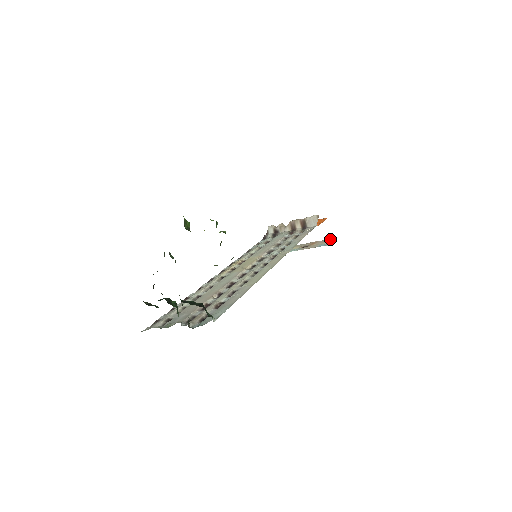
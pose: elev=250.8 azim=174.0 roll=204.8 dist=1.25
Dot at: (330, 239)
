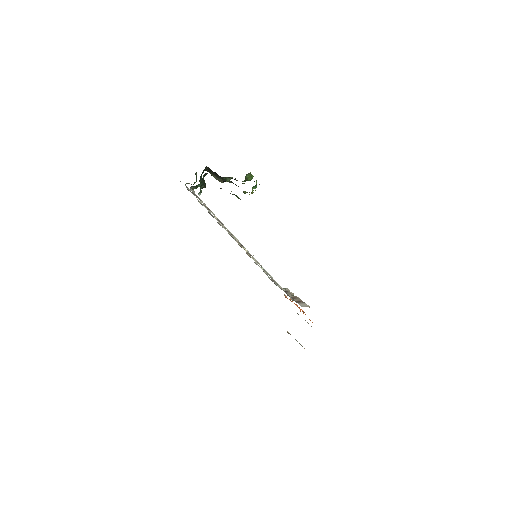
Dot at: occluded
